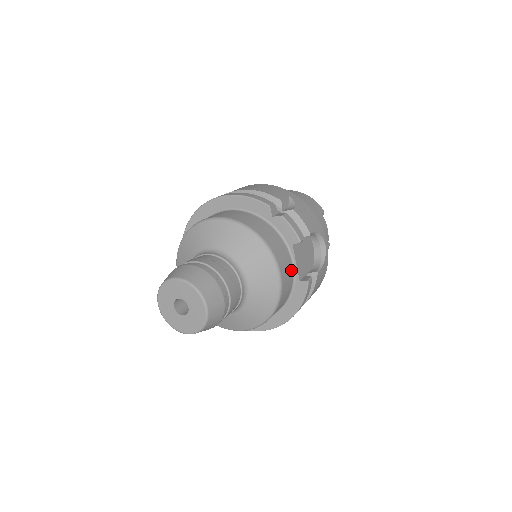
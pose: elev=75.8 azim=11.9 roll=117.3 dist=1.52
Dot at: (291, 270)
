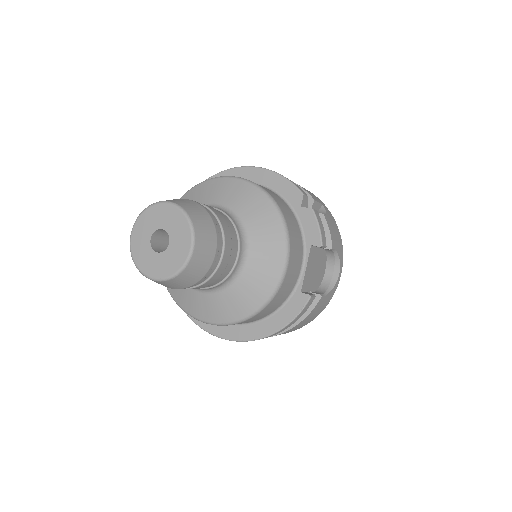
Dot at: (297, 274)
